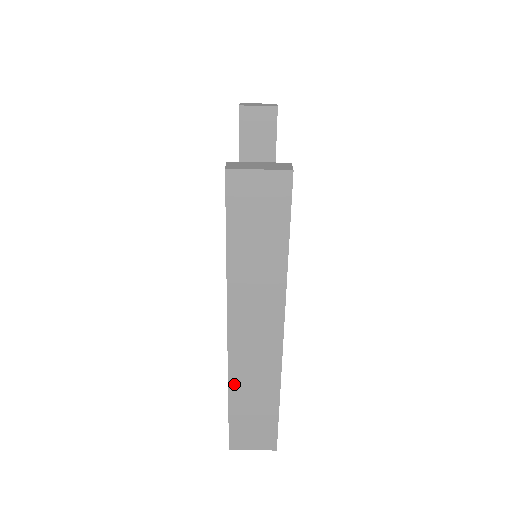
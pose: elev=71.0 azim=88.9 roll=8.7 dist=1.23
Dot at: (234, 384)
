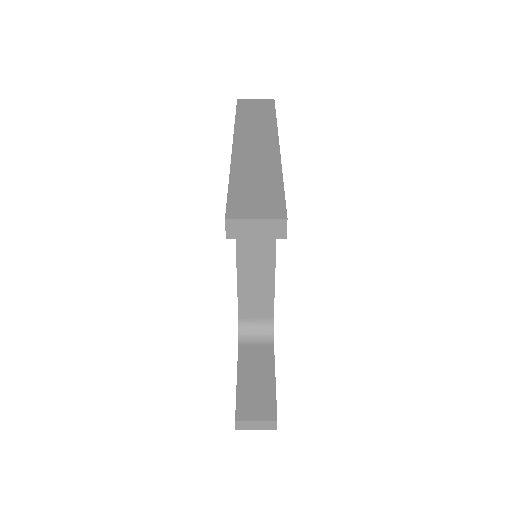
Dot at: (236, 168)
